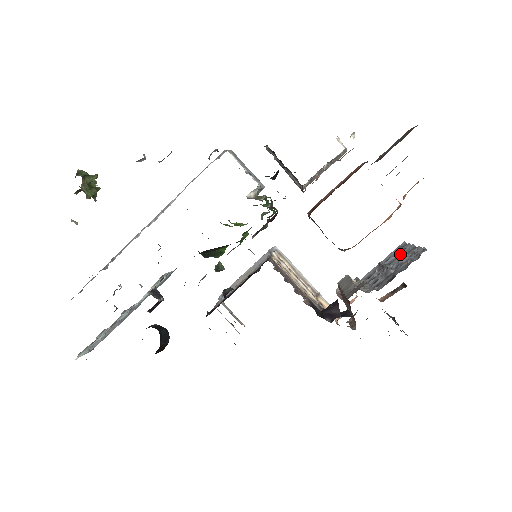
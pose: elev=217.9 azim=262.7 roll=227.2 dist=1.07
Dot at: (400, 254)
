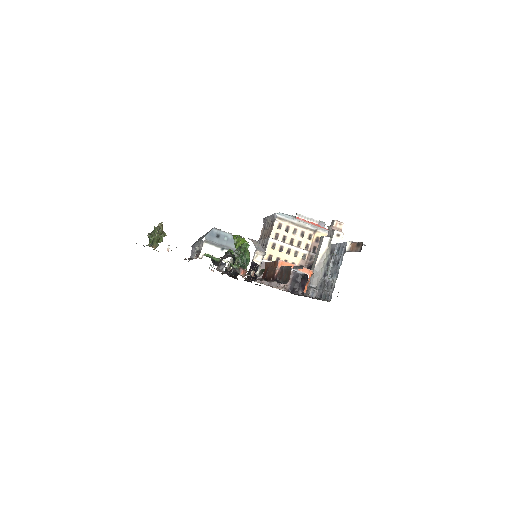
Dot at: (338, 262)
